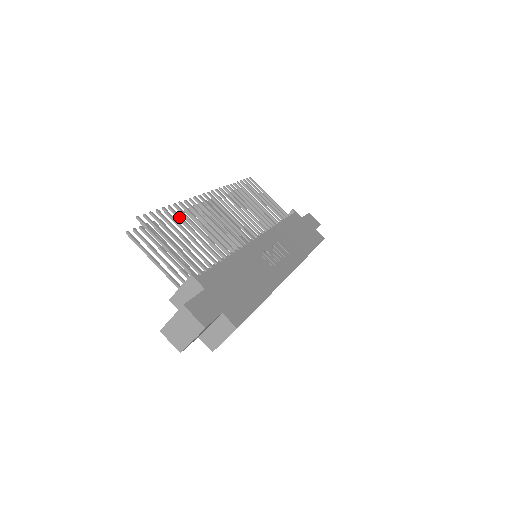
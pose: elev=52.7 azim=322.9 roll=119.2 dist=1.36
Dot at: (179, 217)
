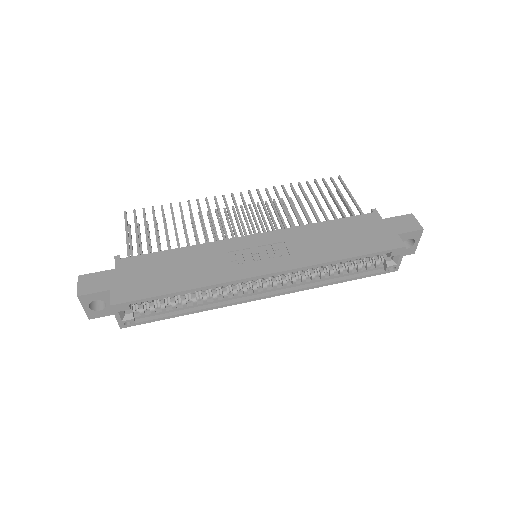
Dot at: (171, 213)
